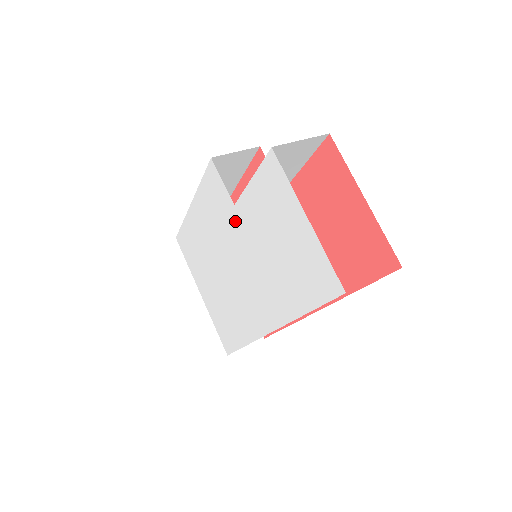
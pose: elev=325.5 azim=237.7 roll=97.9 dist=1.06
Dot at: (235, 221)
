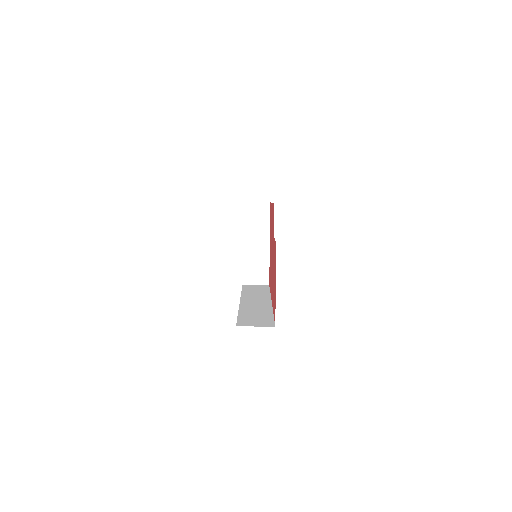
Dot at: occluded
